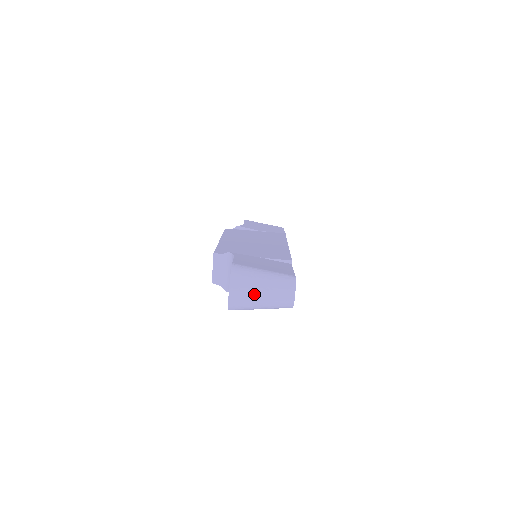
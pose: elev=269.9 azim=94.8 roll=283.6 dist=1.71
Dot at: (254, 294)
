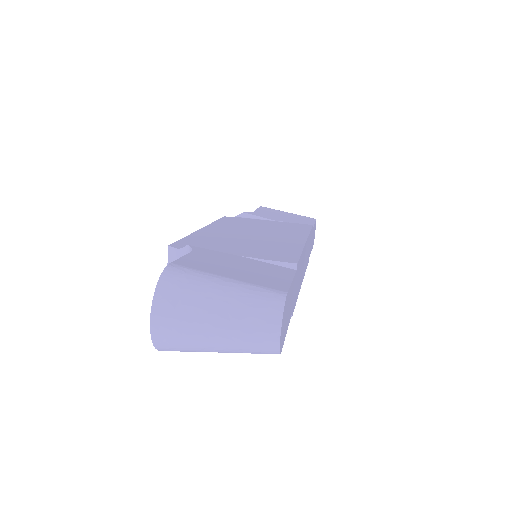
Dot at: (199, 325)
